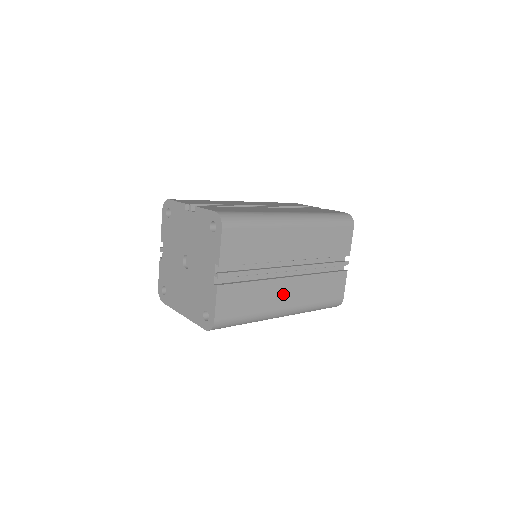
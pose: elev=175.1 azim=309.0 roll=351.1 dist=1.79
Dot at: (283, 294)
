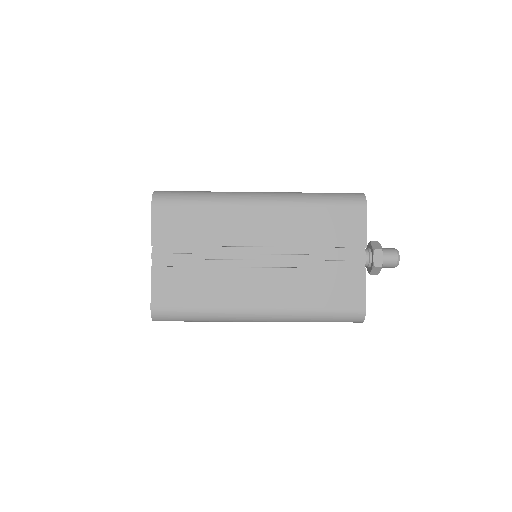
Dot at: (250, 288)
